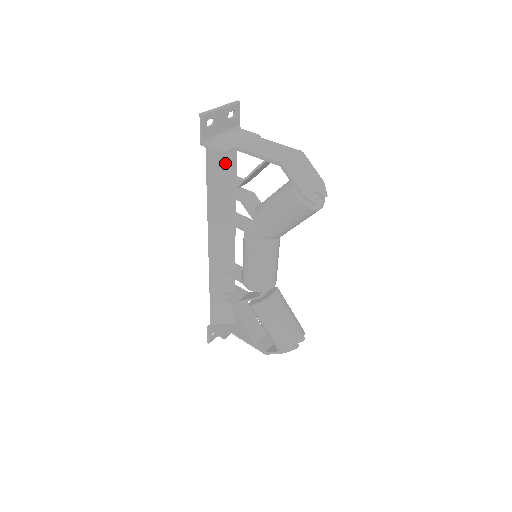
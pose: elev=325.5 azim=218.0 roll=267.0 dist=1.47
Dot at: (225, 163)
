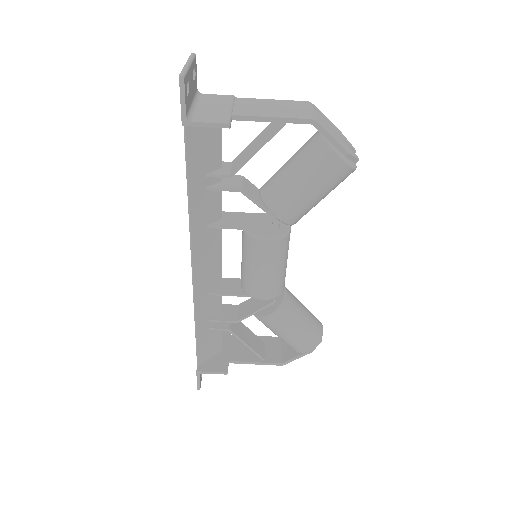
Dot at: (208, 145)
